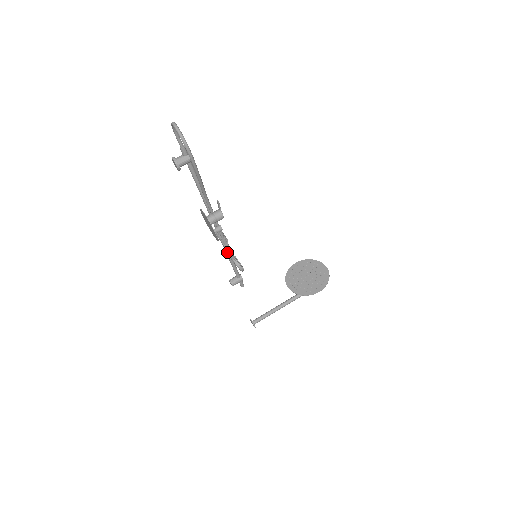
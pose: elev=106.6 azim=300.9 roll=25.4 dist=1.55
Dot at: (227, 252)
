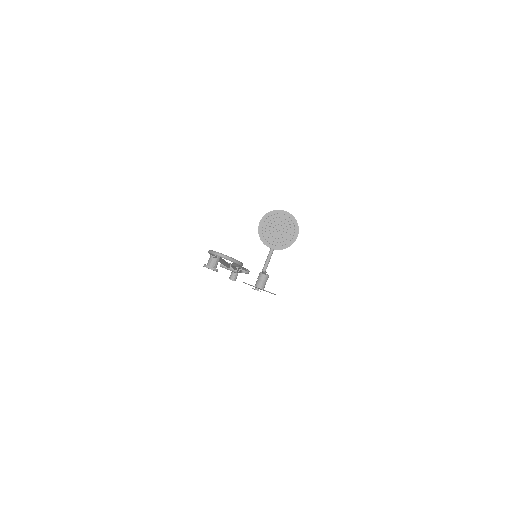
Dot at: occluded
